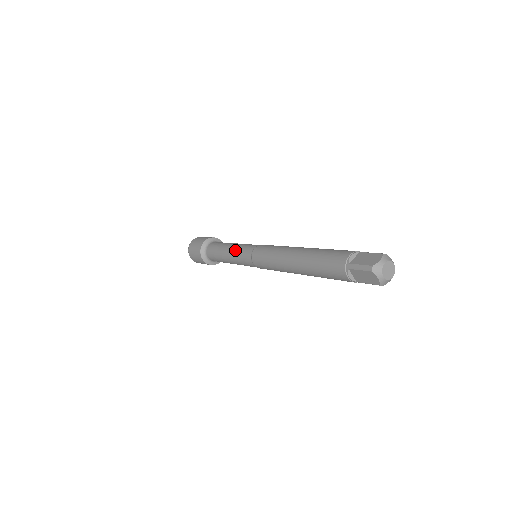
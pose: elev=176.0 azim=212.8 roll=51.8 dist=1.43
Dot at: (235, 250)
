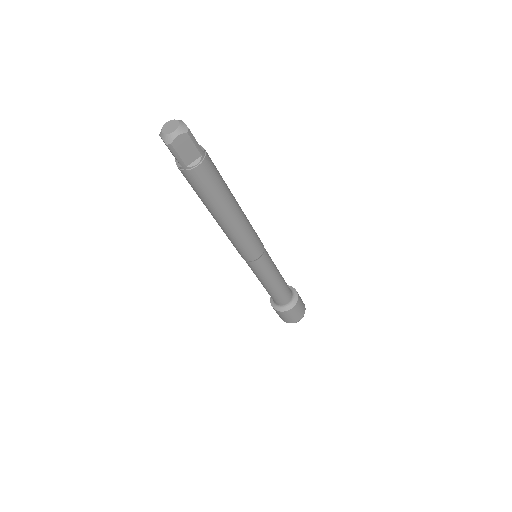
Dot at: occluded
